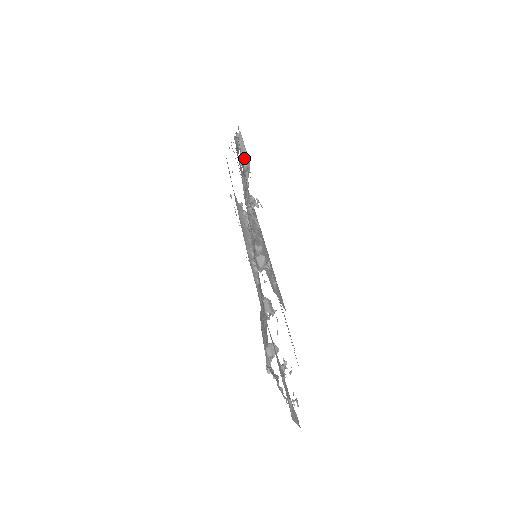
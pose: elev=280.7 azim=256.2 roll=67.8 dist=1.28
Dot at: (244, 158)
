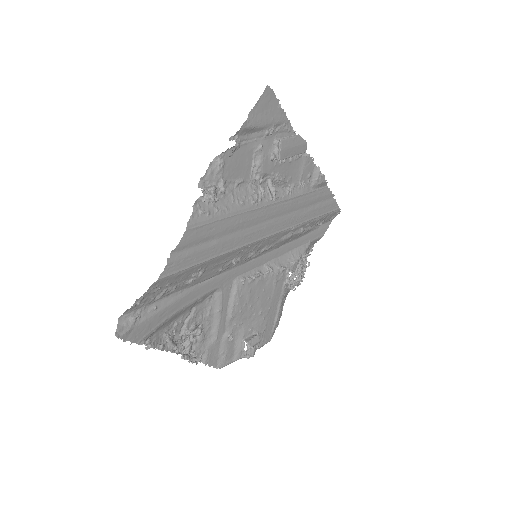
Dot at: (278, 141)
